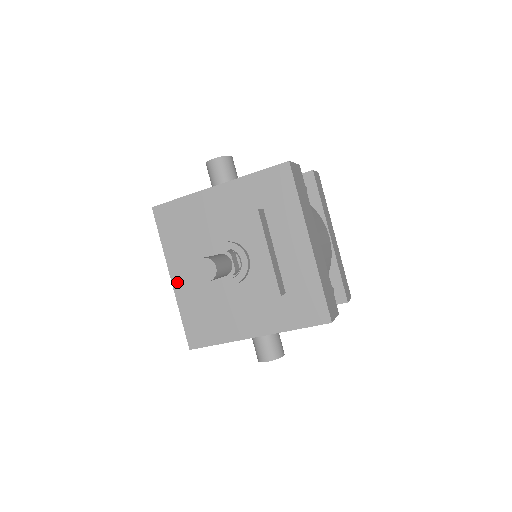
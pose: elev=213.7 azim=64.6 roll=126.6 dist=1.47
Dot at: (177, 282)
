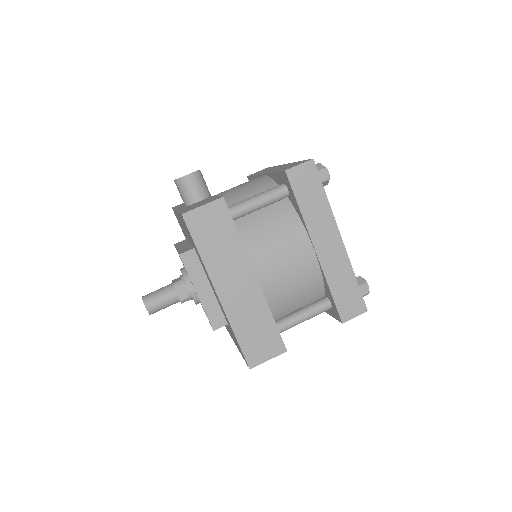
Dot at: occluded
